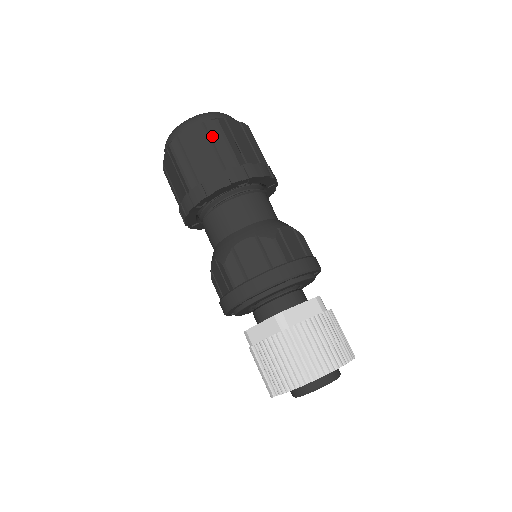
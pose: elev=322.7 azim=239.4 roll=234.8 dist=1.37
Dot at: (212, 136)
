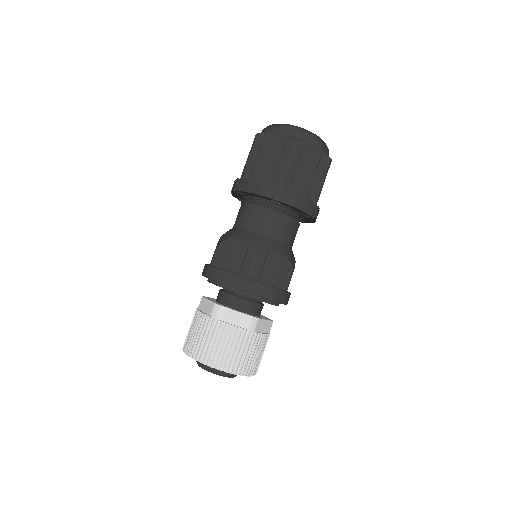
Dot at: (283, 150)
